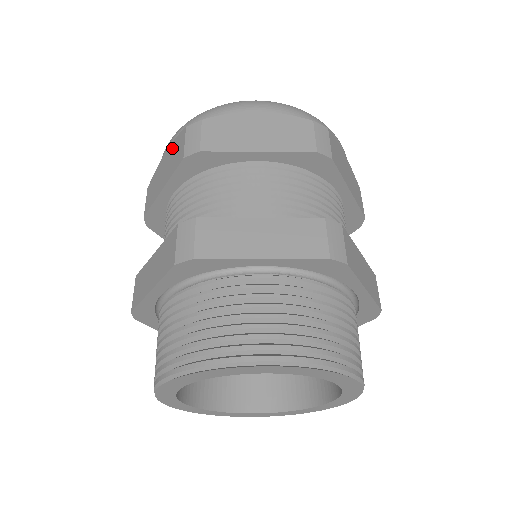
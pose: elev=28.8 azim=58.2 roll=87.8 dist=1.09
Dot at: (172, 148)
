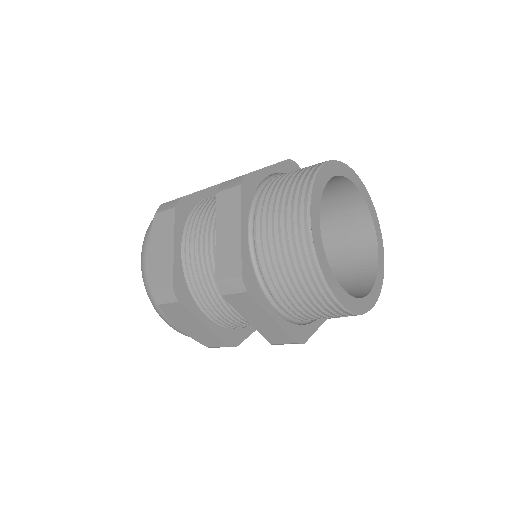
Dot at: occluded
